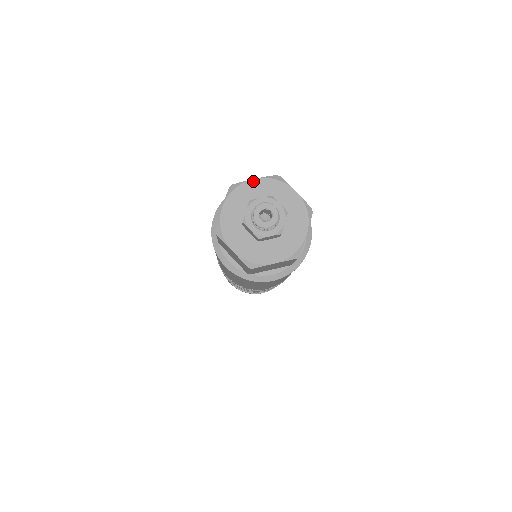
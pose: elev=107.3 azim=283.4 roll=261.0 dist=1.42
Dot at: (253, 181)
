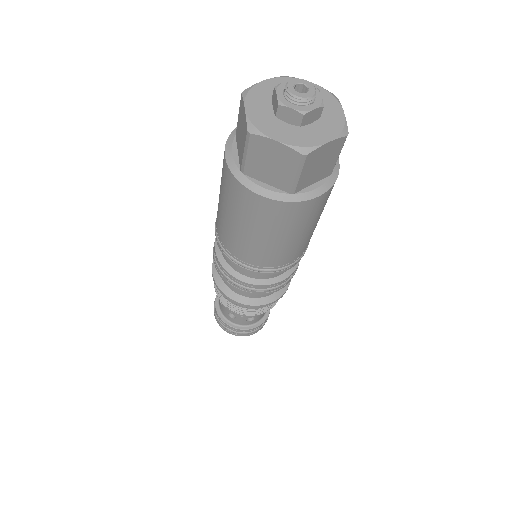
Dot at: (264, 82)
